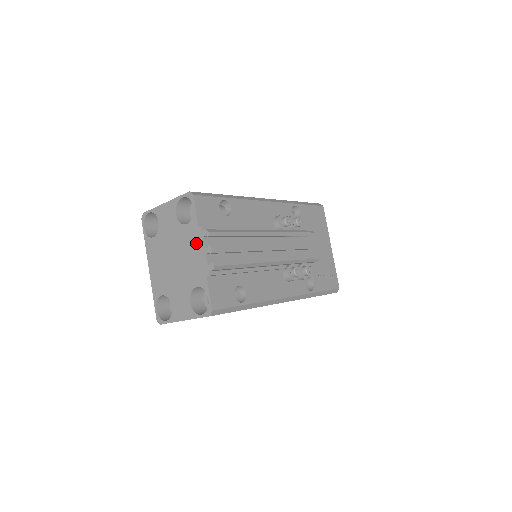
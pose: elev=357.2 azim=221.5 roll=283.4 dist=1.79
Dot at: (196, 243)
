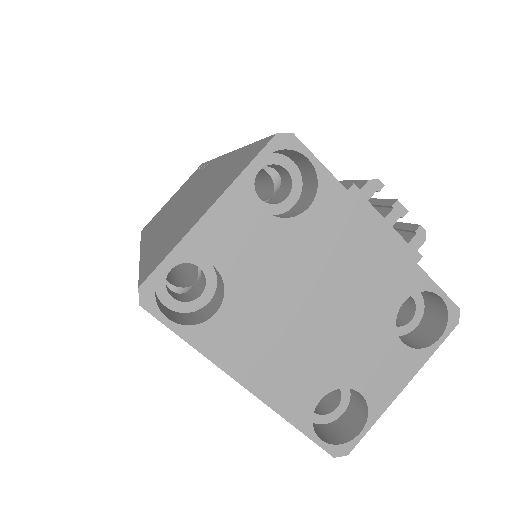
Dot at: (358, 224)
